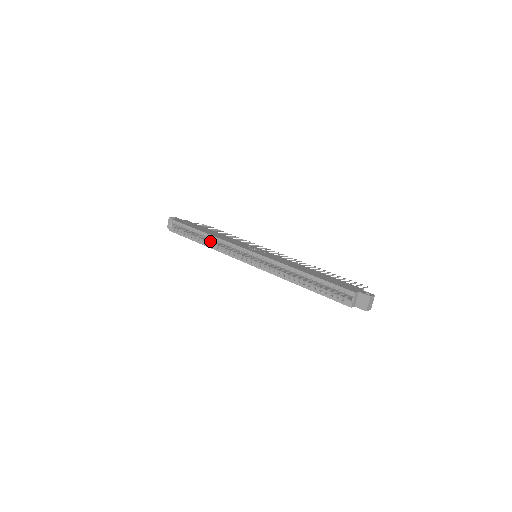
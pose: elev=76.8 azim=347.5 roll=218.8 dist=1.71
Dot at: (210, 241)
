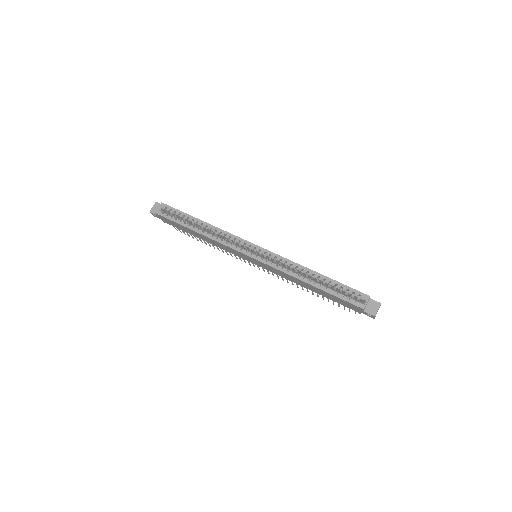
Dot at: (207, 232)
